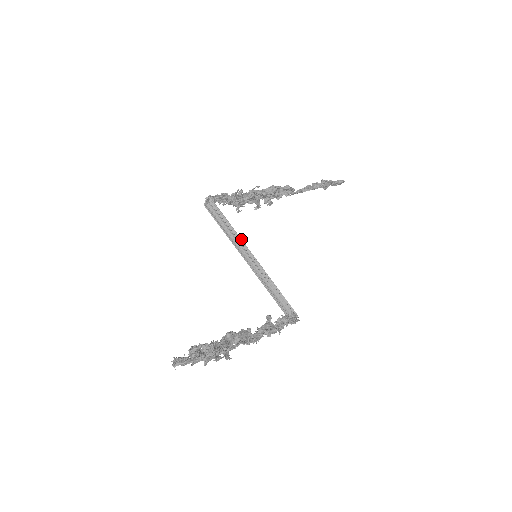
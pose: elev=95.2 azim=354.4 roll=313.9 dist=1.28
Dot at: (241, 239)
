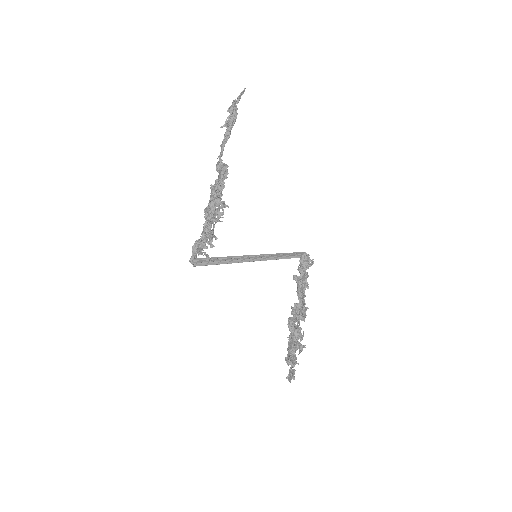
Dot at: occluded
